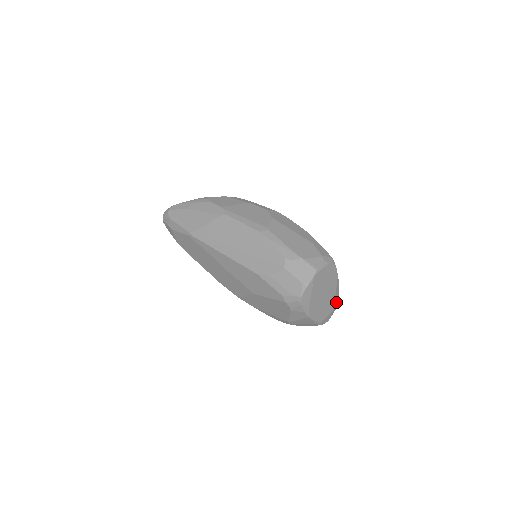
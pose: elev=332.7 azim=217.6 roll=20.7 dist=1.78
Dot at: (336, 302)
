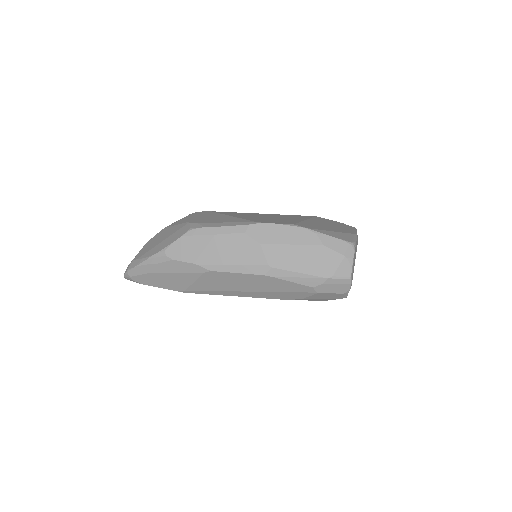
Dot at: occluded
